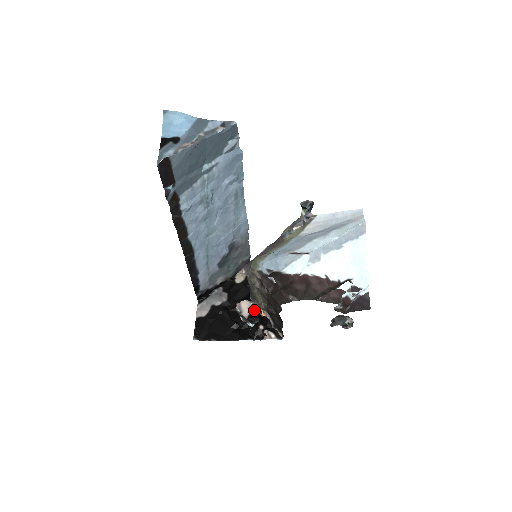
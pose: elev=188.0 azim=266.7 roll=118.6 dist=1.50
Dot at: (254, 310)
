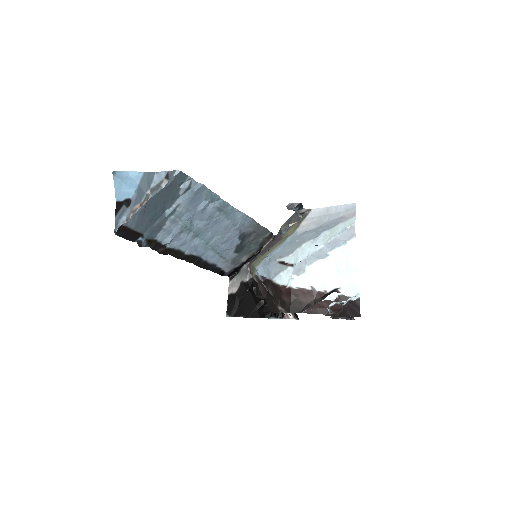
Dot at: occluded
